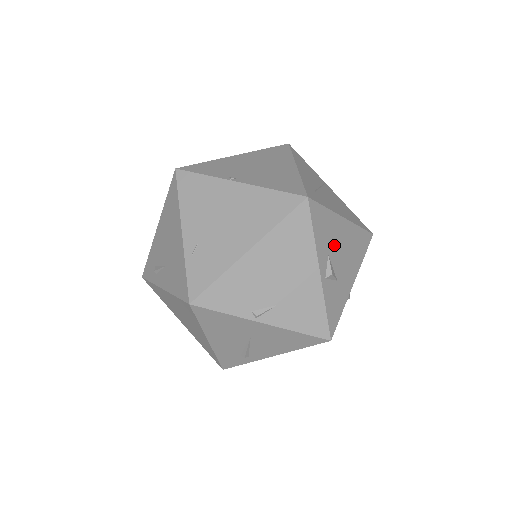
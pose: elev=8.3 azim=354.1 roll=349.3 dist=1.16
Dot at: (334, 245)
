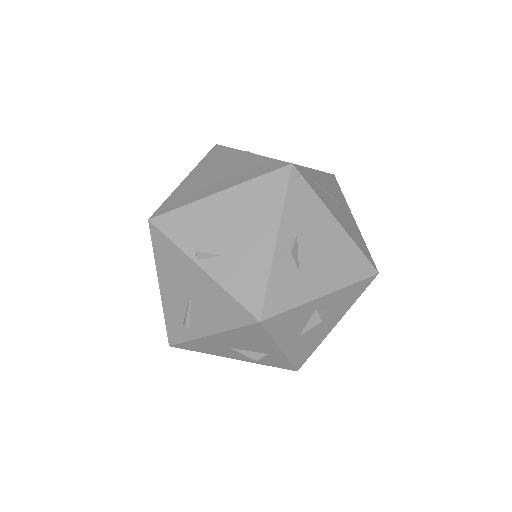
Dot at: (310, 234)
